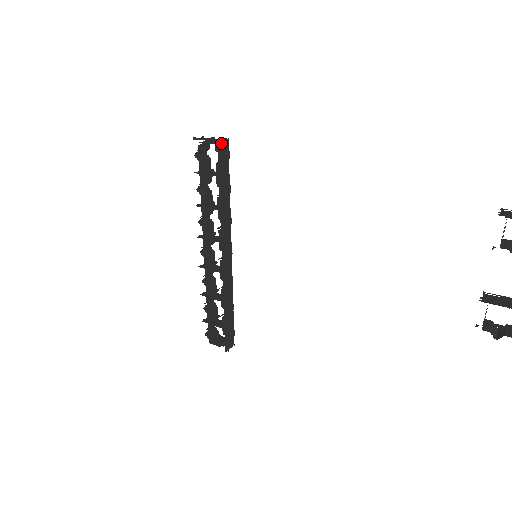
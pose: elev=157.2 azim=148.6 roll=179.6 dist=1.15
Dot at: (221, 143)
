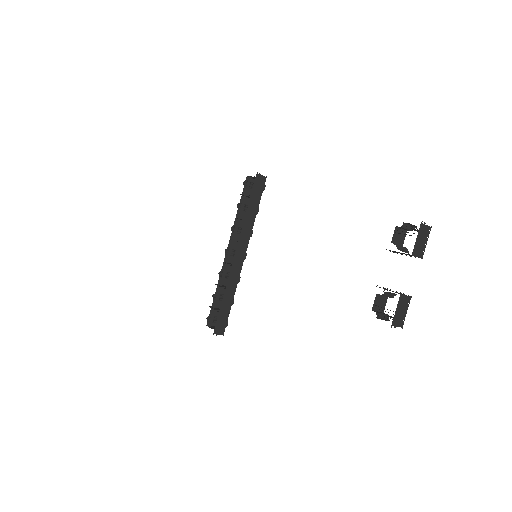
Dot at: (260, 176)
